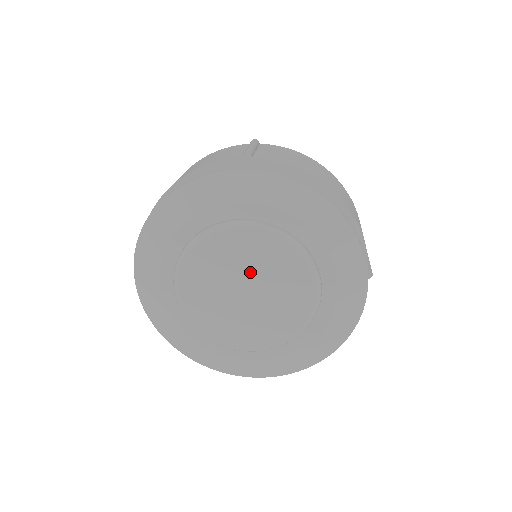
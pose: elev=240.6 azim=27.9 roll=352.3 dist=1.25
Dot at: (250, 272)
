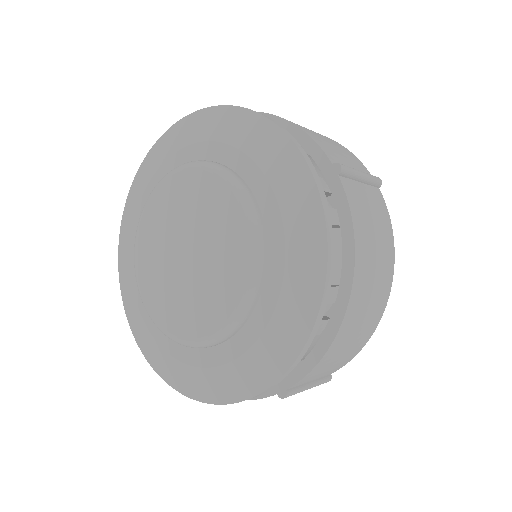
Dot at: (180, 224)
